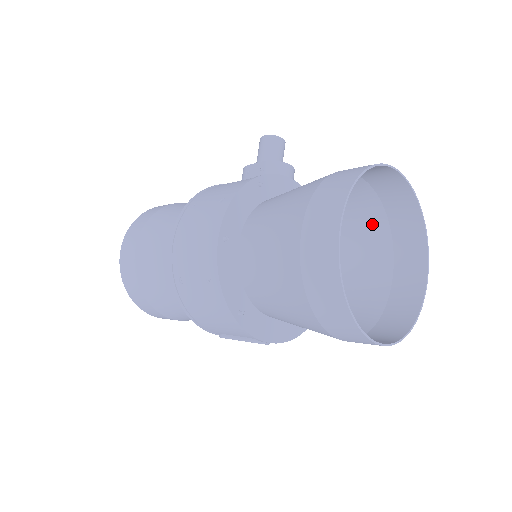
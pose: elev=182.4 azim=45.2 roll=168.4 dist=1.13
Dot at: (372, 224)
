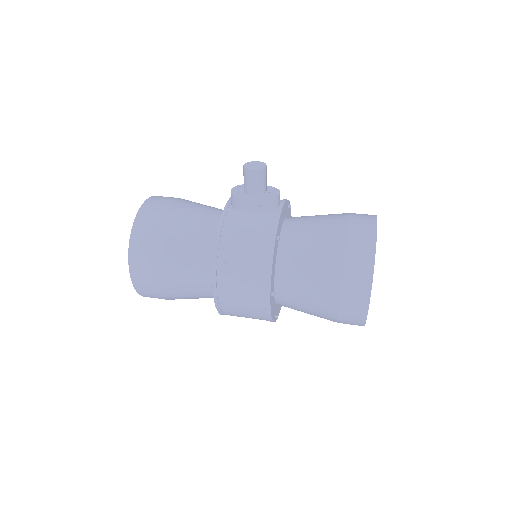
Dot at: occluded
